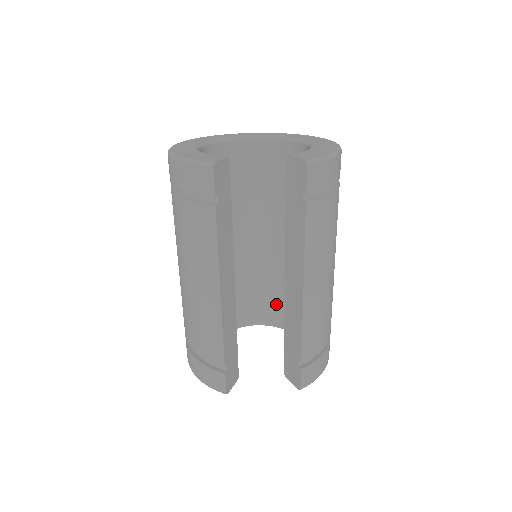
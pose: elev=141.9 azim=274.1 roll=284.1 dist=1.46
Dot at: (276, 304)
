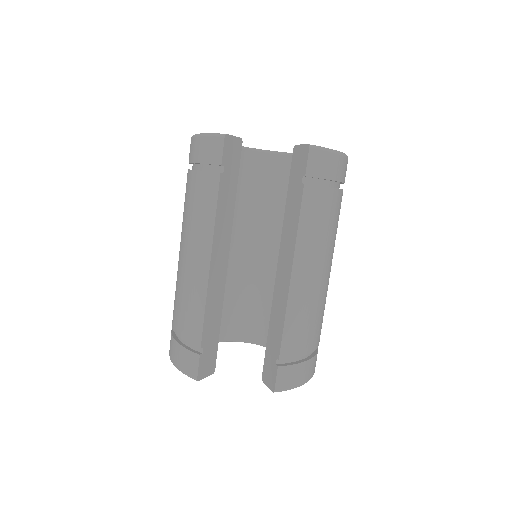
Dot at: occluded
